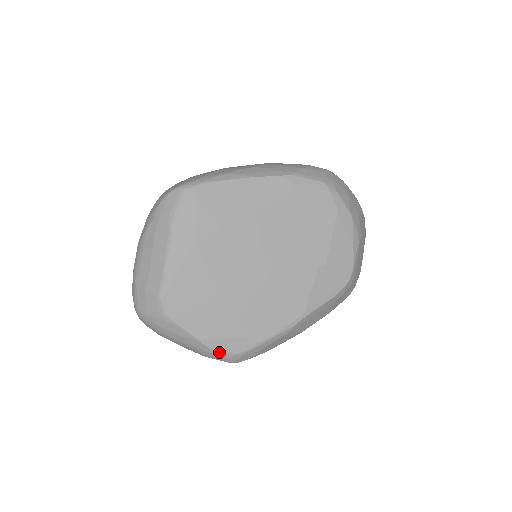
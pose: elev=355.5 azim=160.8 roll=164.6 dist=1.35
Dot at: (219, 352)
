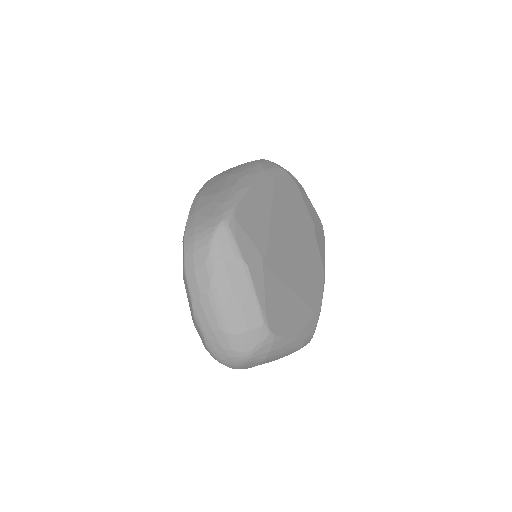
Dot at: (307, 339)
